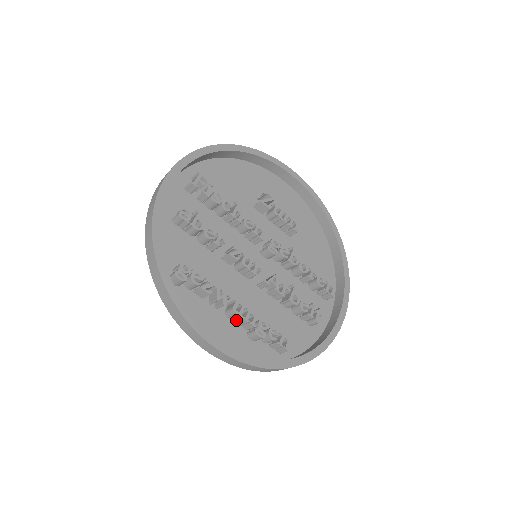
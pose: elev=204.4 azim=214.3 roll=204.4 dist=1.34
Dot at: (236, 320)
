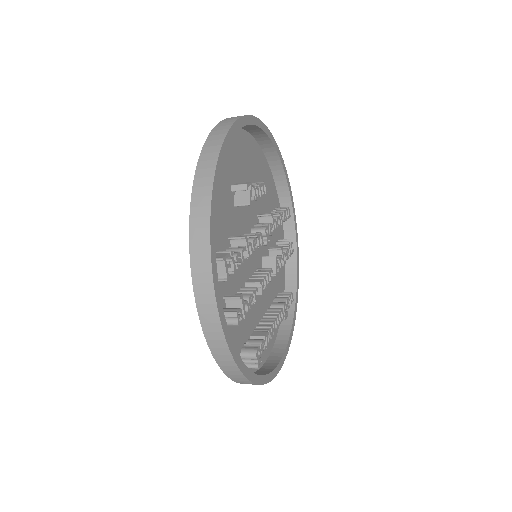
Dot at: occluded
